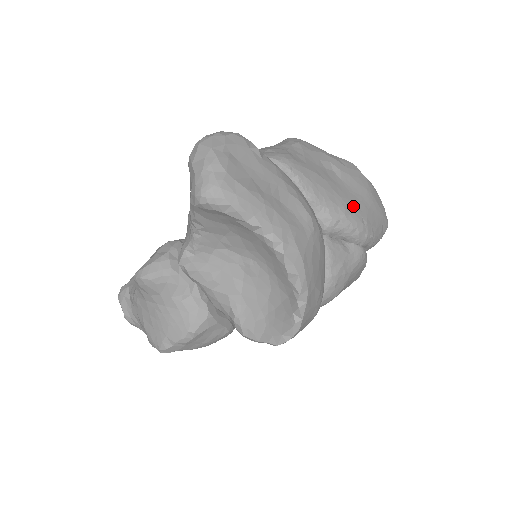
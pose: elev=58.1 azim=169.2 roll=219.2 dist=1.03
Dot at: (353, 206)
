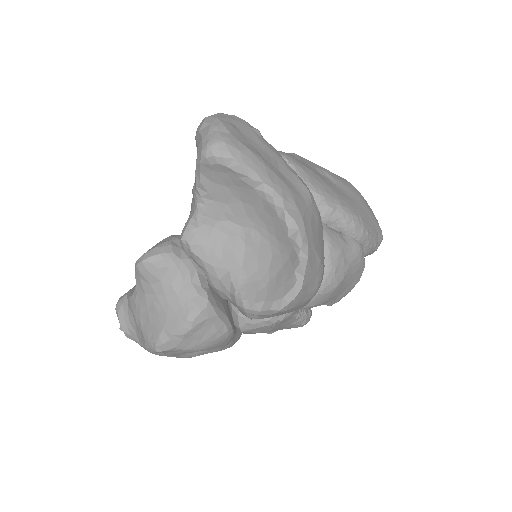
Dot at: (348, 202)
